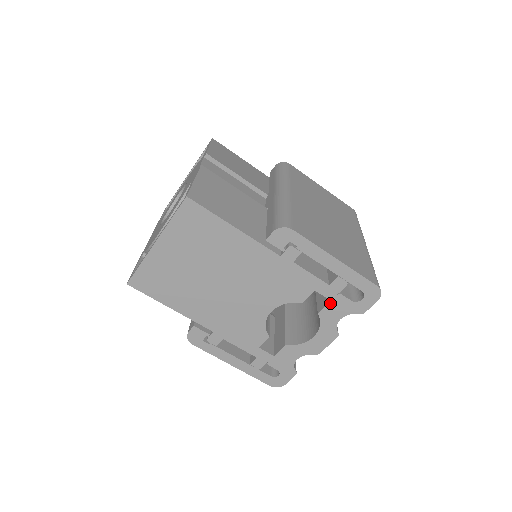
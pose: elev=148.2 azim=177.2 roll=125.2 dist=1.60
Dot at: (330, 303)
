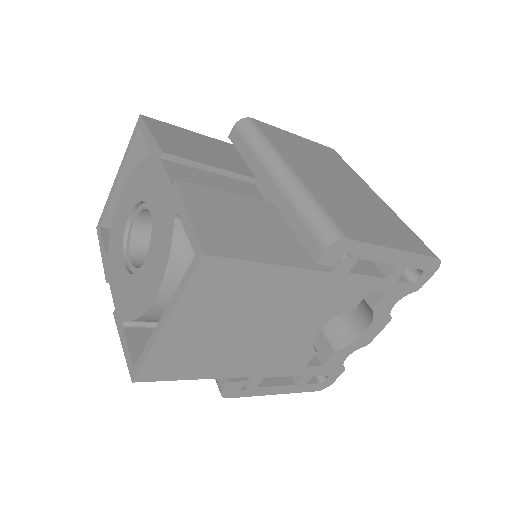
Dot at: (386, 295)
